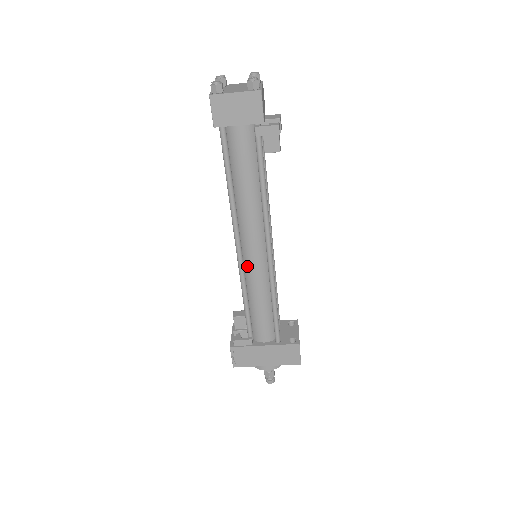
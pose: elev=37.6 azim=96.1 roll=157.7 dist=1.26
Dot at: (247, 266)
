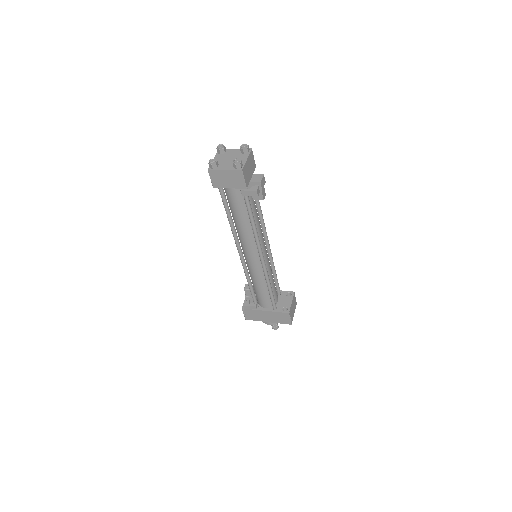
Dot at: (248, 264)
